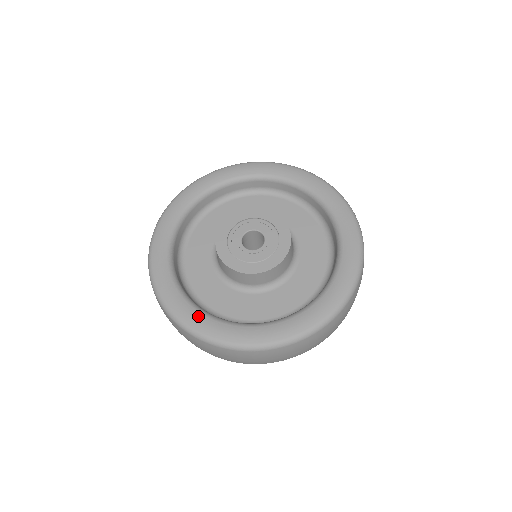
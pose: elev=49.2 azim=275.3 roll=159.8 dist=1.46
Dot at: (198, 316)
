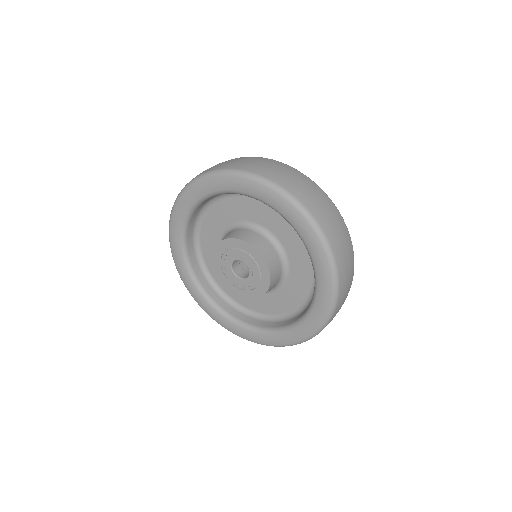
Dot at: (250, 334)
